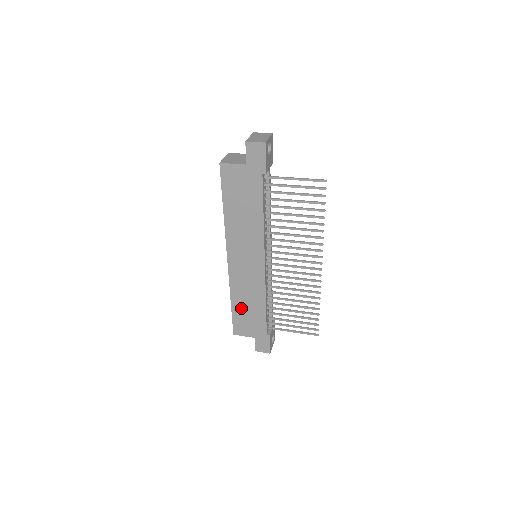
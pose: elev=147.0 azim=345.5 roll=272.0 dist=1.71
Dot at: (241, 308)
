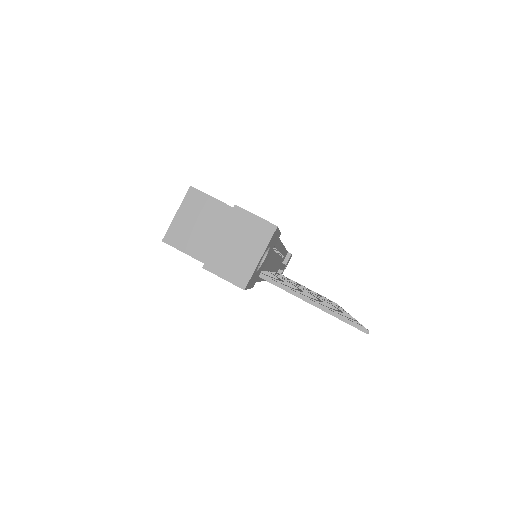
Dot at: occluded
